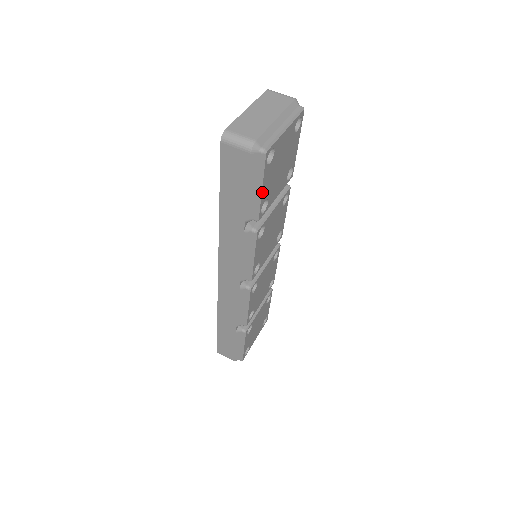
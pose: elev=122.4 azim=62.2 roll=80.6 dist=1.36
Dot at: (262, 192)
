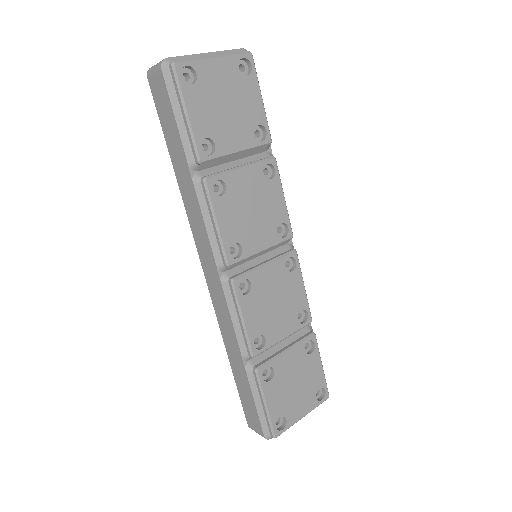
Dot at: (191, 119)
